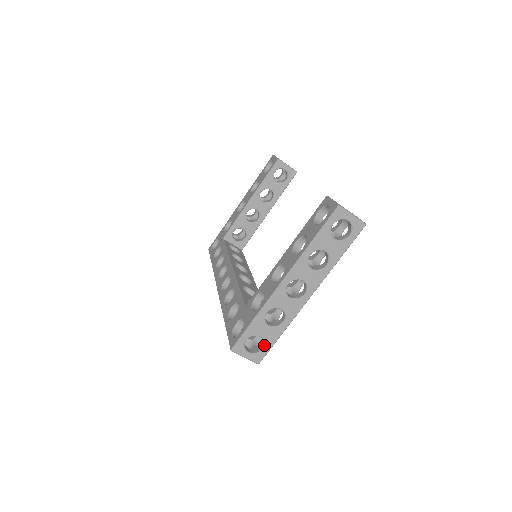
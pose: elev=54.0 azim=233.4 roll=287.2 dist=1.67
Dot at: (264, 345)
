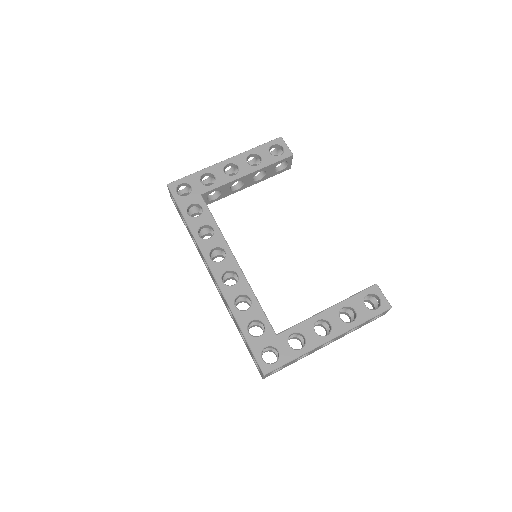
Dot at: (279, 369)
